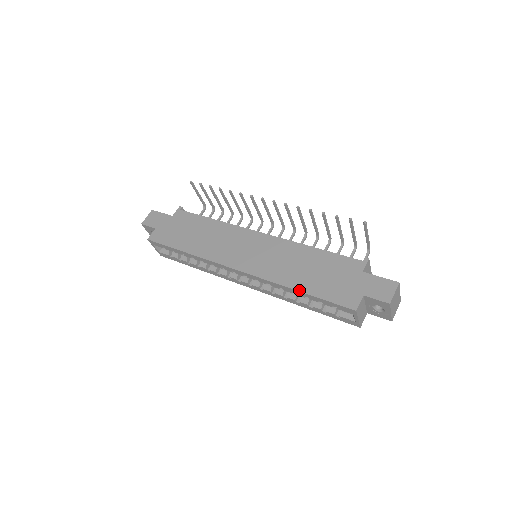
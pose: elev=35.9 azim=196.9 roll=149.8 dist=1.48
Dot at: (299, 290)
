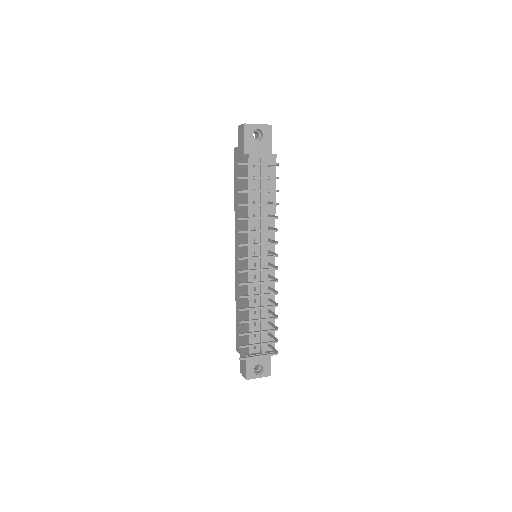
Dot at: (236, 308)
